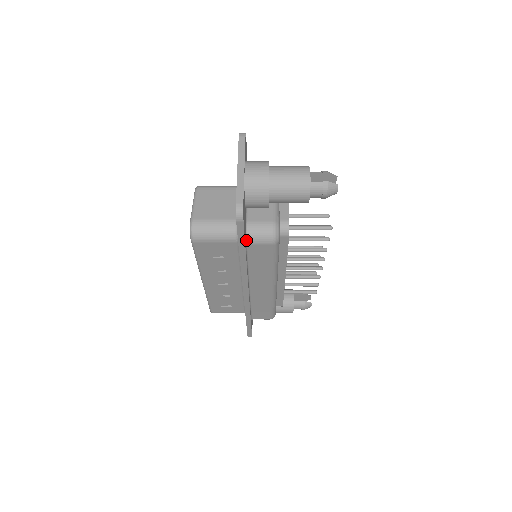
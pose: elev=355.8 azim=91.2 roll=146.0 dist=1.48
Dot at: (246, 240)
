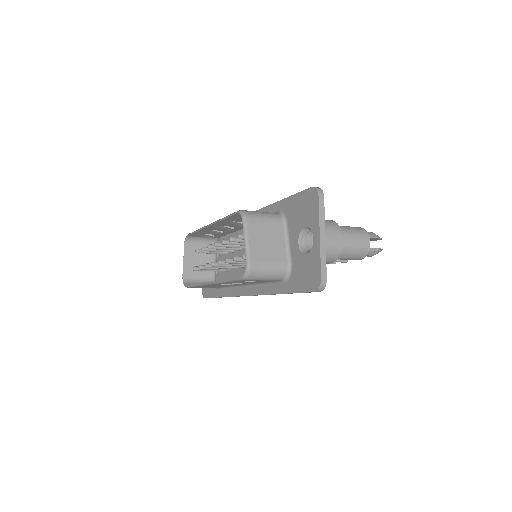
Dot at: occluded
